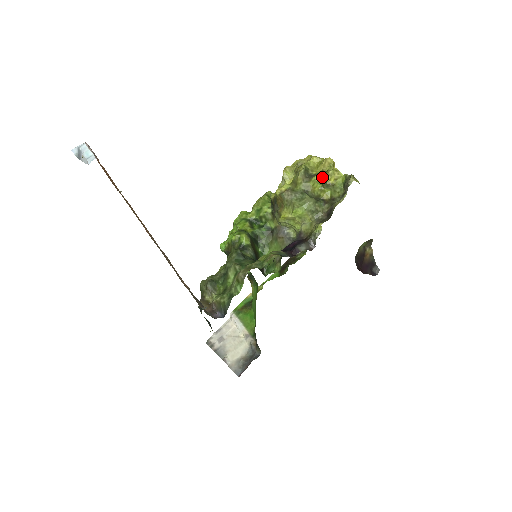
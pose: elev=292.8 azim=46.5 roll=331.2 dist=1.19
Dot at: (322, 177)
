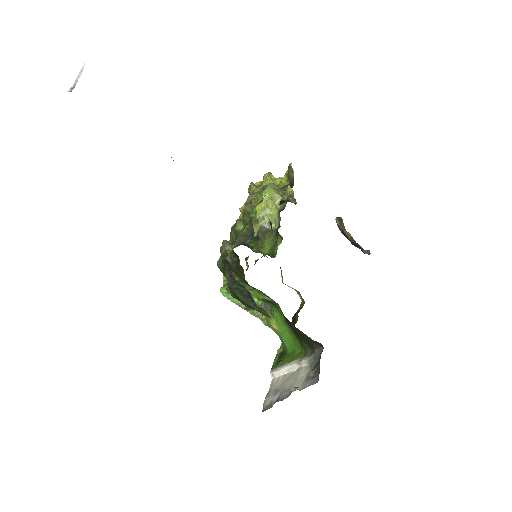
Dot at: (269, 177)
